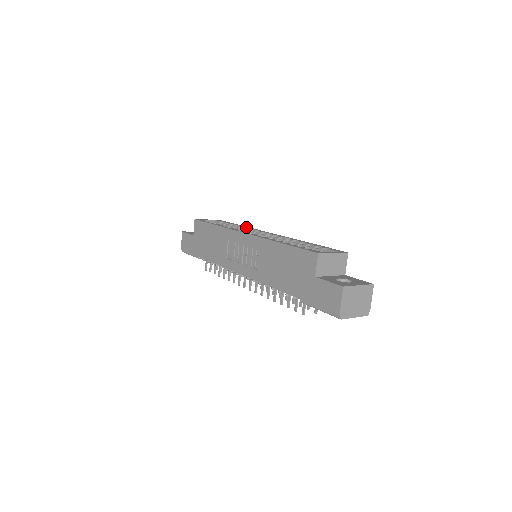
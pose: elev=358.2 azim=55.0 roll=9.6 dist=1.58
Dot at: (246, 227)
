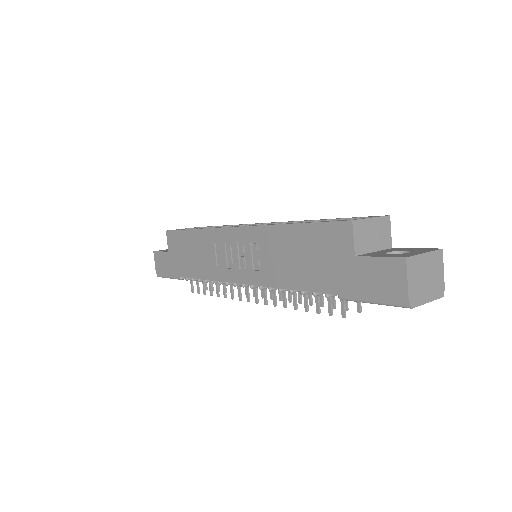
Dot at: occluded
